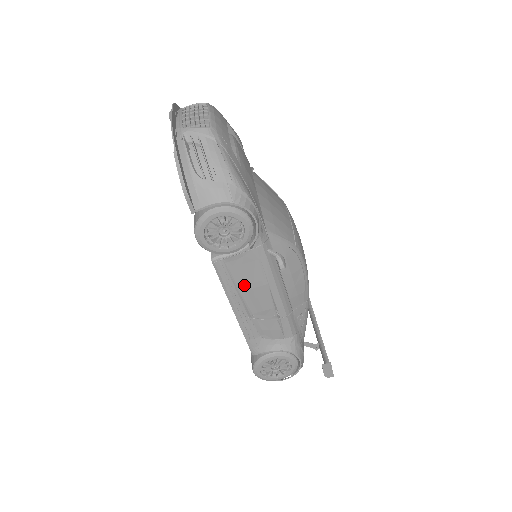
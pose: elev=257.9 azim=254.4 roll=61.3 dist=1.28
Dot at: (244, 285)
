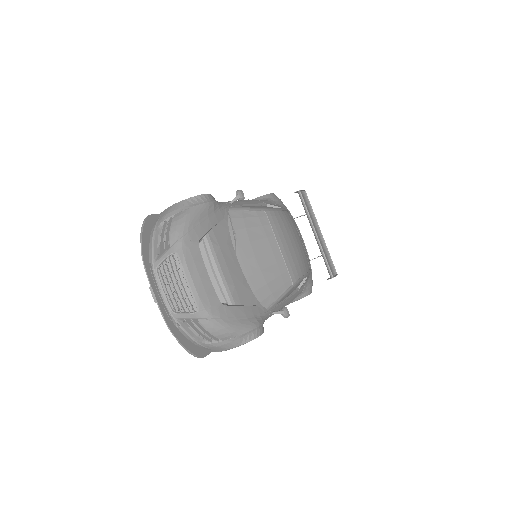
Dot at: occluded
